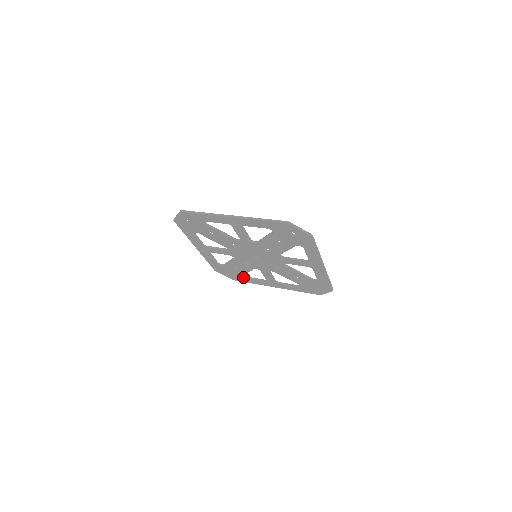
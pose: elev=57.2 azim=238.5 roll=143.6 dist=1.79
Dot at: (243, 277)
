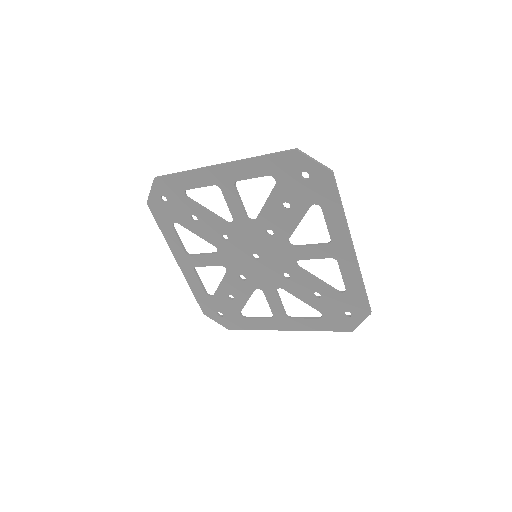
Dot at: (241, 317)
